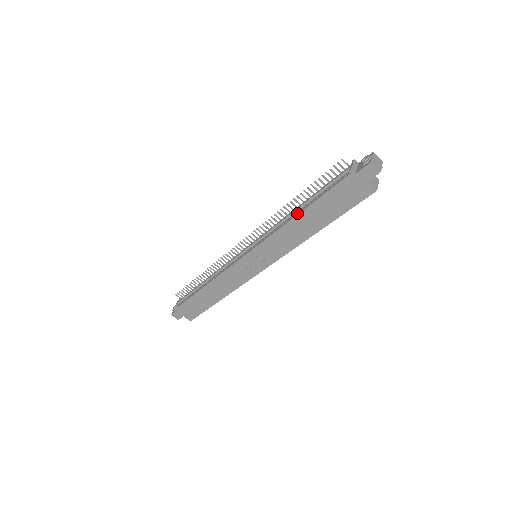
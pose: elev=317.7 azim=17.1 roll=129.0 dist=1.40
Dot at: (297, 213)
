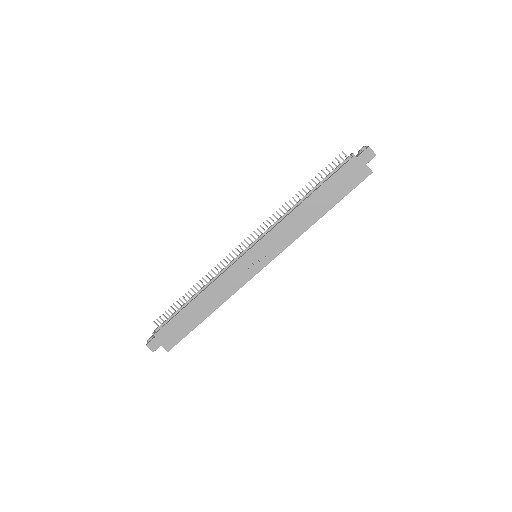
Dot at: (304, 200)
